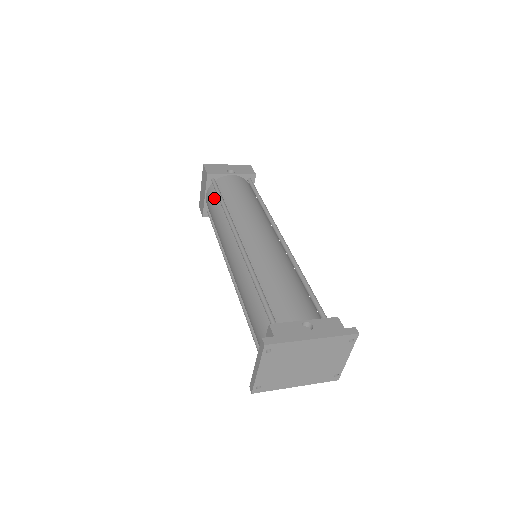
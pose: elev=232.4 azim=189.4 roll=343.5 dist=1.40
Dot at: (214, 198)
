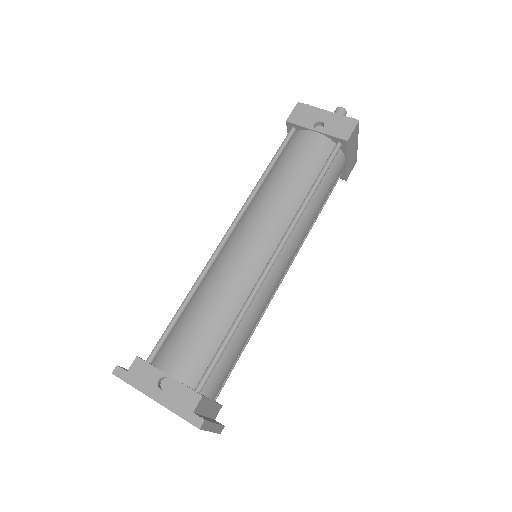
Dot at: occluded
